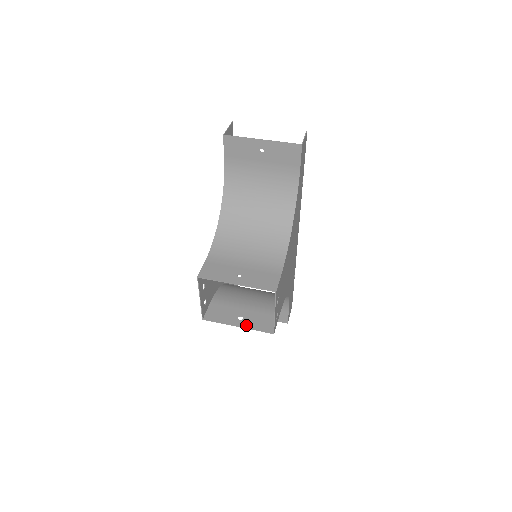
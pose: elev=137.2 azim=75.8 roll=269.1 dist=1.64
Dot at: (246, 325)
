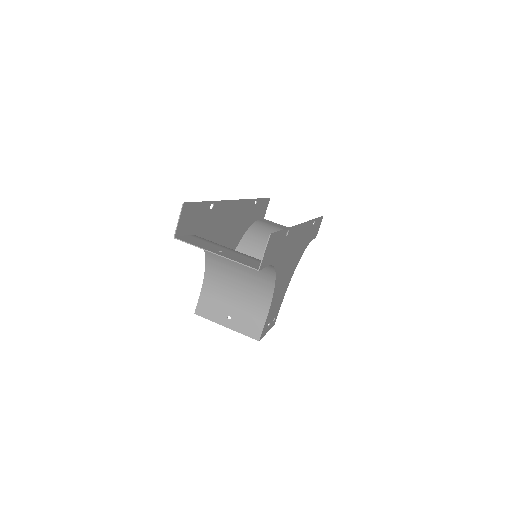
Dot at: occluded
